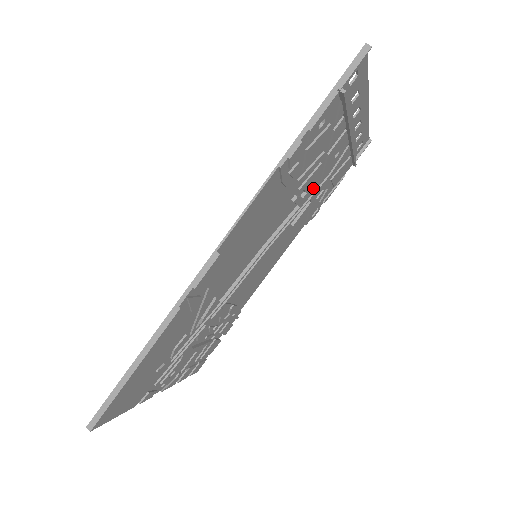
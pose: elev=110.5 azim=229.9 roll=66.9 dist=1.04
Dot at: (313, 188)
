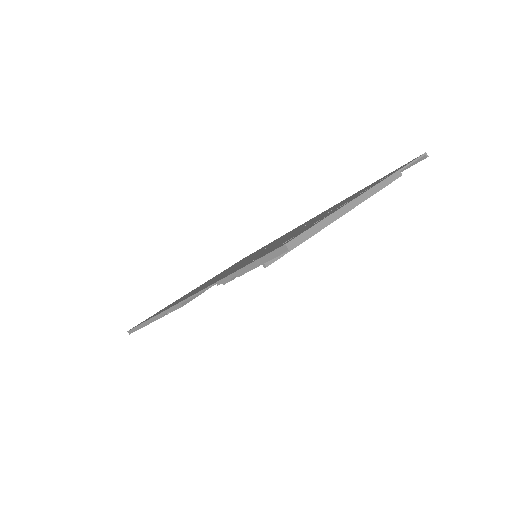
Dot at: occluded
